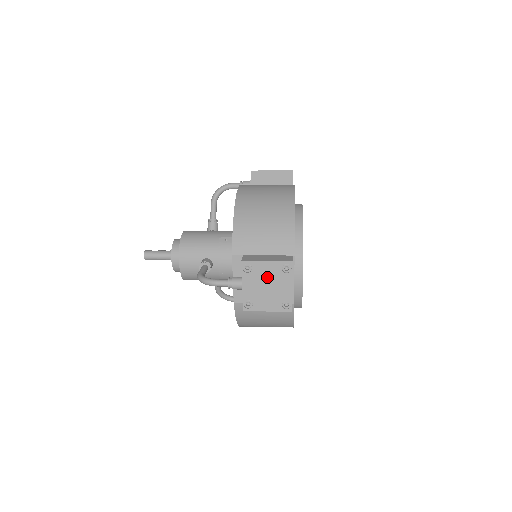
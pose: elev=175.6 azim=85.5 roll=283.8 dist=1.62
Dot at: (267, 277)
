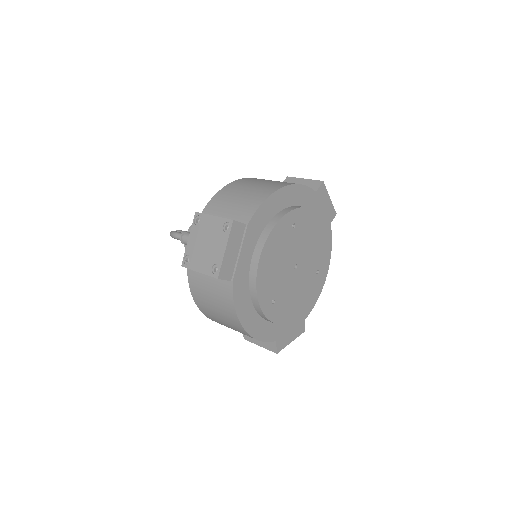
Dot at: (209, 233)
